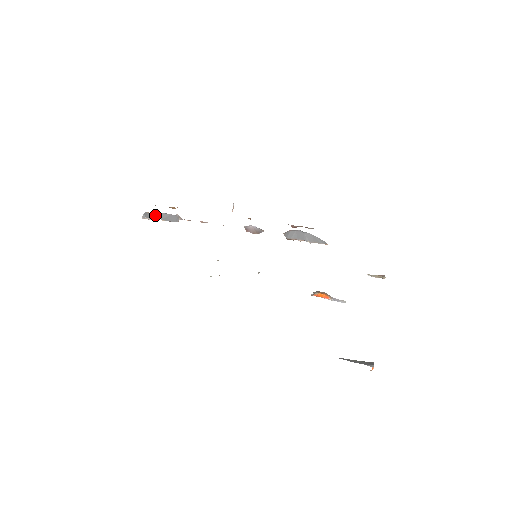
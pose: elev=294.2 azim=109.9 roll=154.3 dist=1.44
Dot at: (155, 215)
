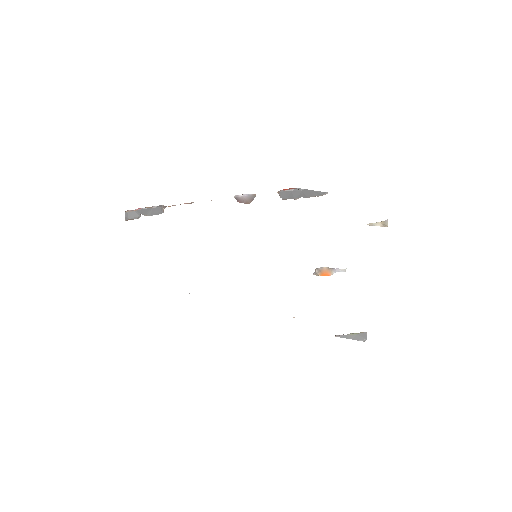
Dot at: (136, 212)
